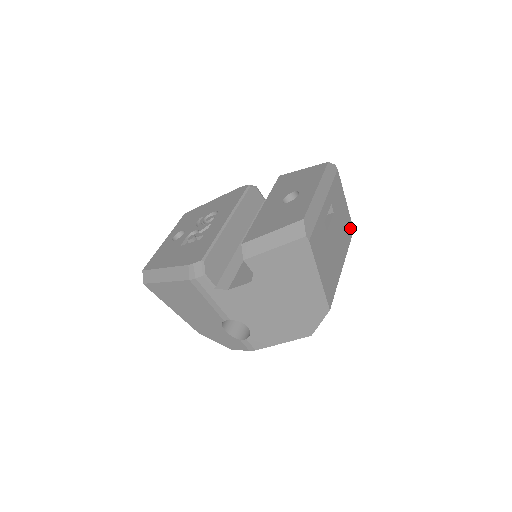
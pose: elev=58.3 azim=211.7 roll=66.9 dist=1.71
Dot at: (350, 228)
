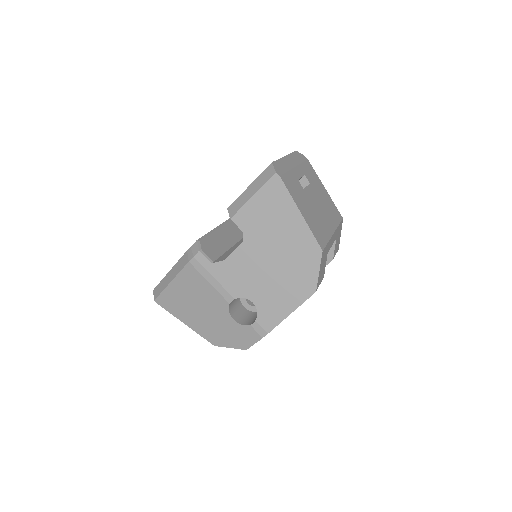
Dot at: (337, 213)
